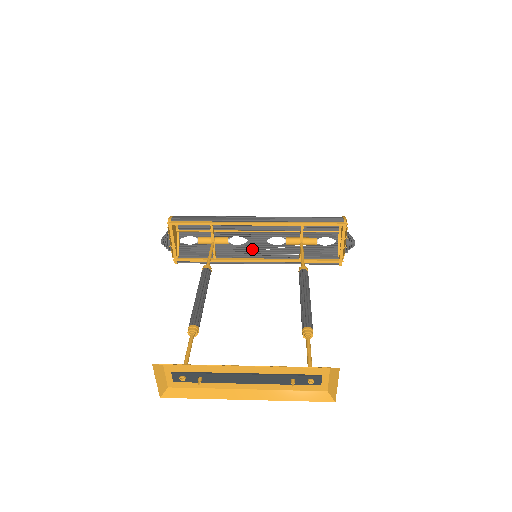
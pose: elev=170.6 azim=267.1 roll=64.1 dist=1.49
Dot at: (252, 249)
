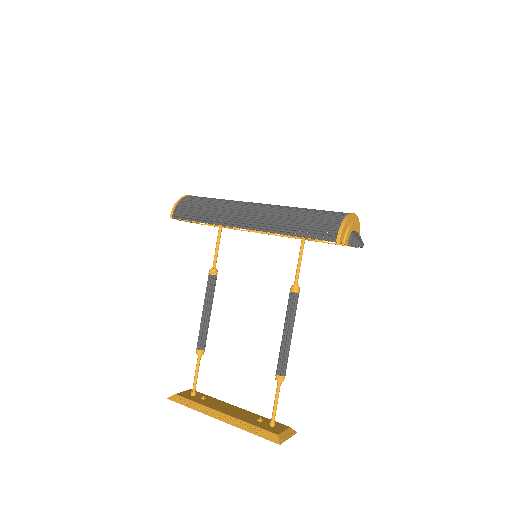
Dot at: occluded
